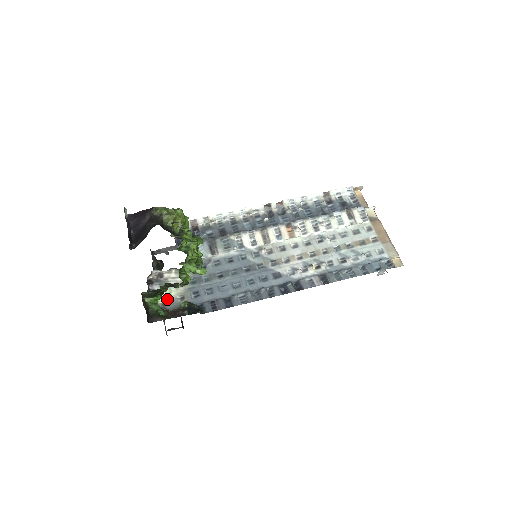
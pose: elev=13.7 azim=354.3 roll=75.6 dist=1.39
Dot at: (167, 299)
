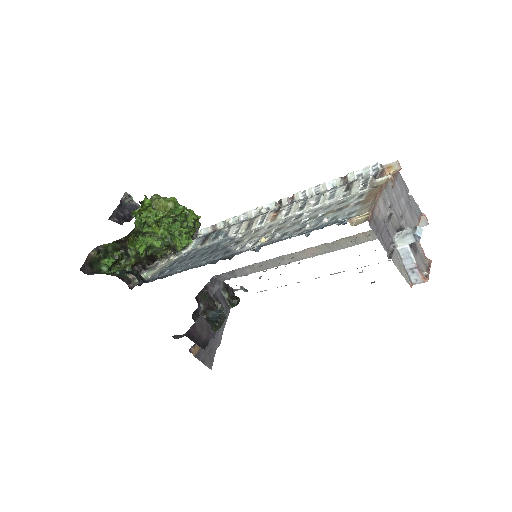
Dot at: occluded
